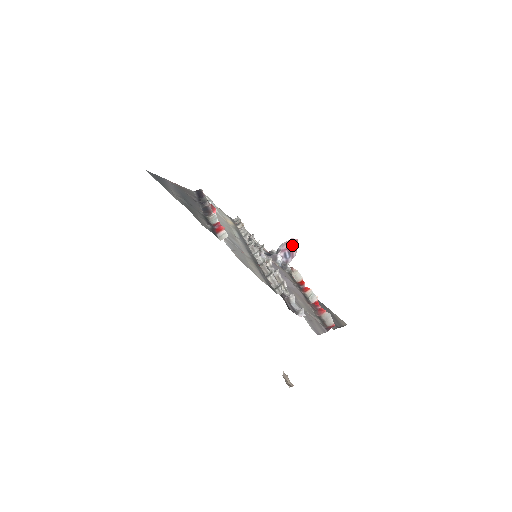
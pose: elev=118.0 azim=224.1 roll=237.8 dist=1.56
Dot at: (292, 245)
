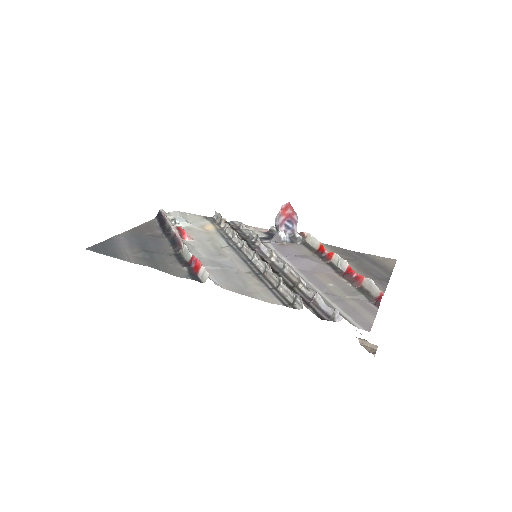
Dot at: (287, 212)
